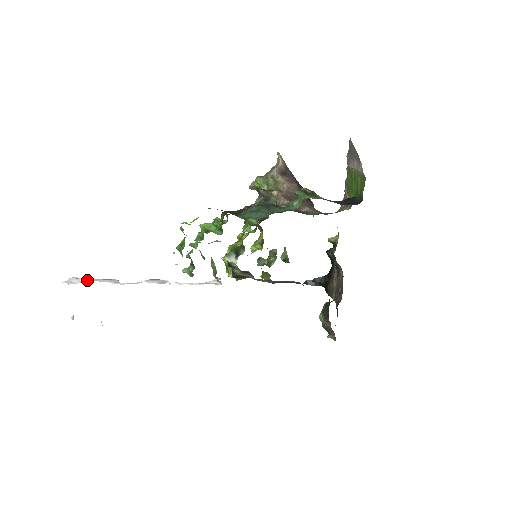
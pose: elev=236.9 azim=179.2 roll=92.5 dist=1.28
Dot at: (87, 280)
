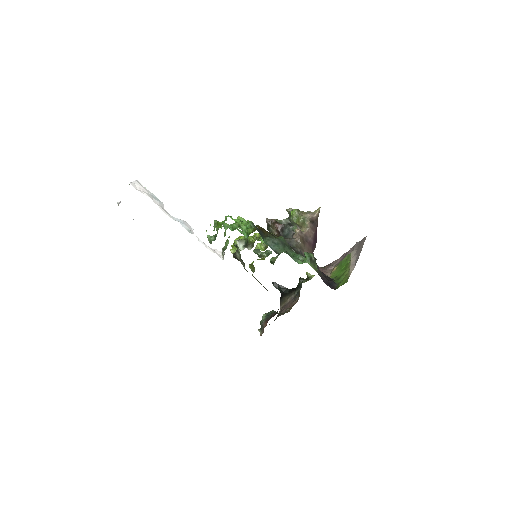
Dot at: (146, 191)
